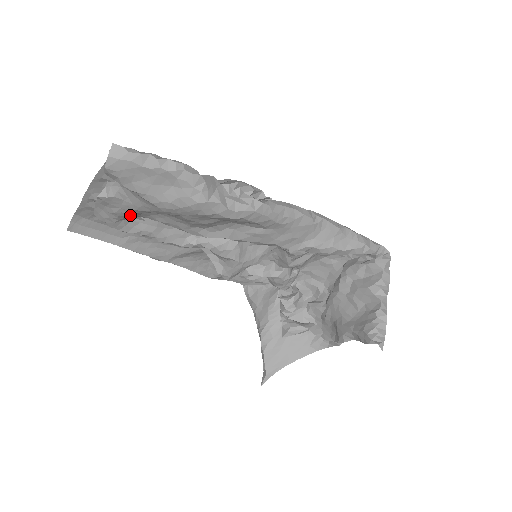
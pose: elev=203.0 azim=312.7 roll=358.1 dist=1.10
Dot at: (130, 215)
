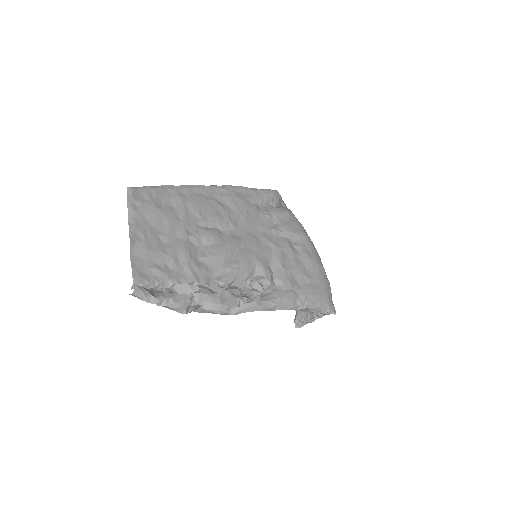
Dot at: occluded
